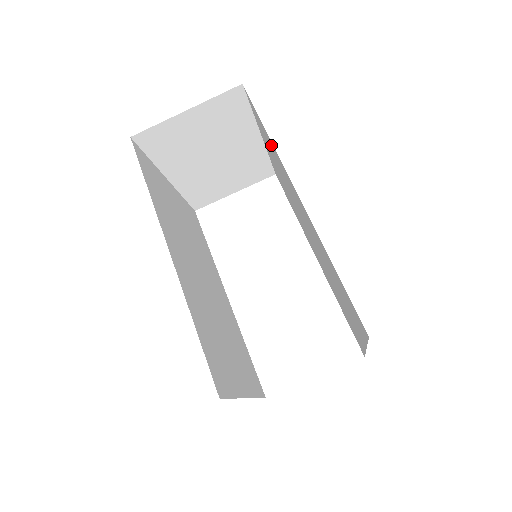
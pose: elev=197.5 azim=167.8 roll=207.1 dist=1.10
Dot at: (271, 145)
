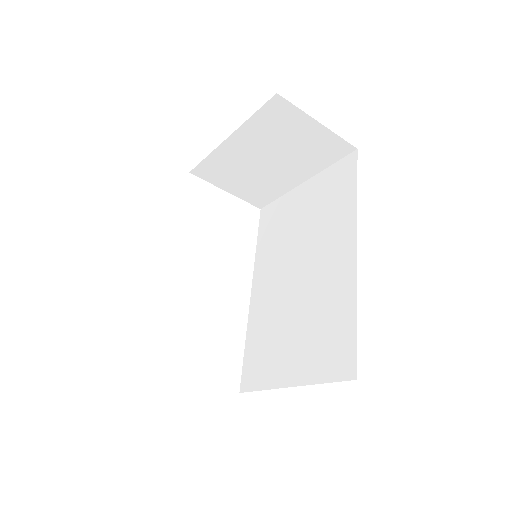
Dot at: (343, 201)
